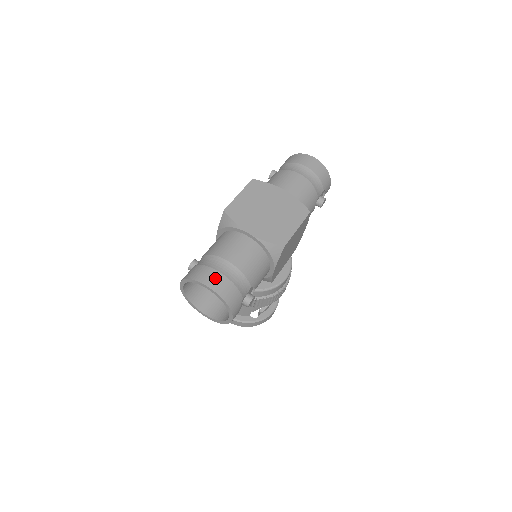
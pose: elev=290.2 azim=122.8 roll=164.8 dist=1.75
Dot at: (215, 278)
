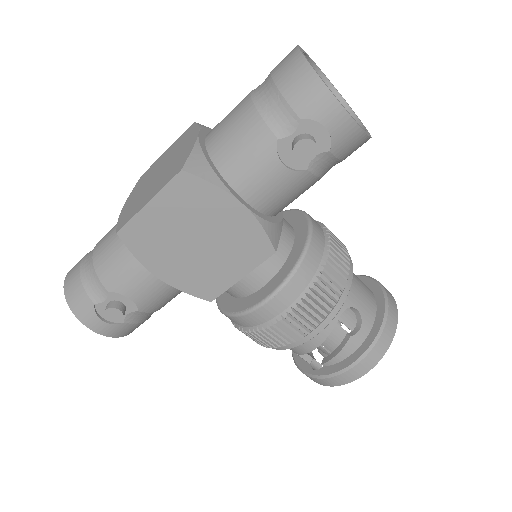
Dot at: (75, 267)
